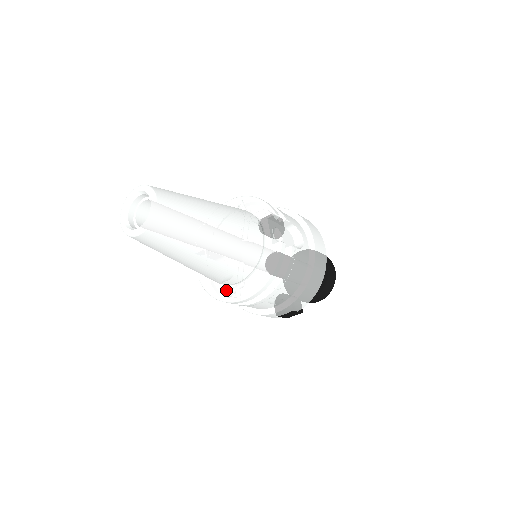
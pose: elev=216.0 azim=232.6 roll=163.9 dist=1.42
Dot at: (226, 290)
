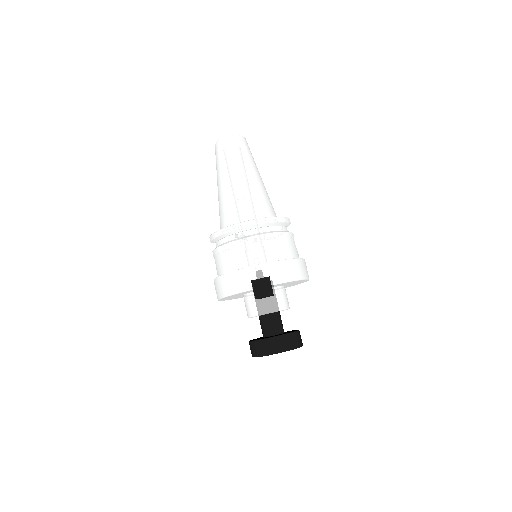
Dot at: occluded
